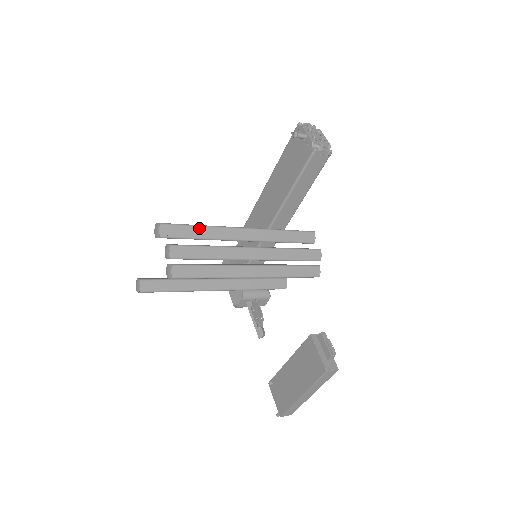
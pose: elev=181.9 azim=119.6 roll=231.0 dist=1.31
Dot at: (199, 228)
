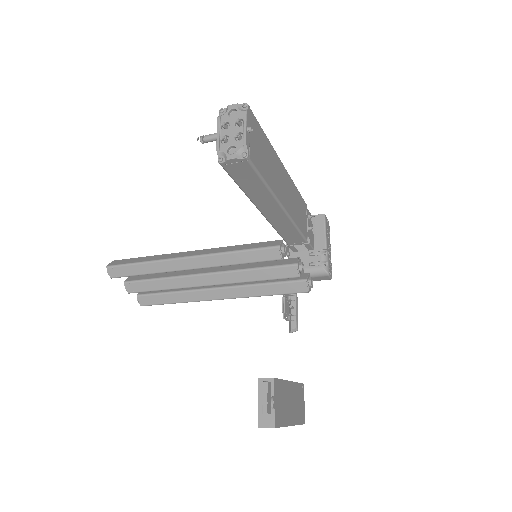
Dot at: (141, 265)
